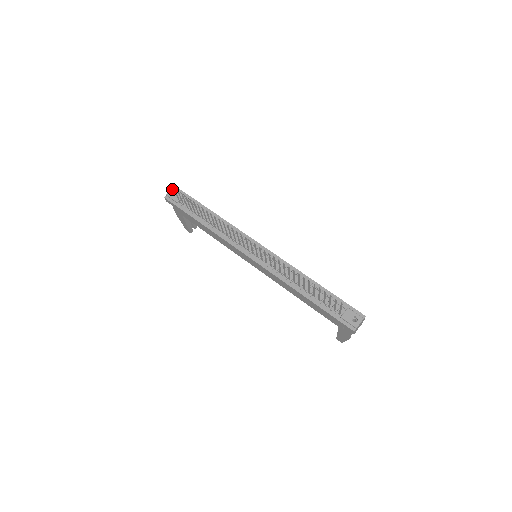
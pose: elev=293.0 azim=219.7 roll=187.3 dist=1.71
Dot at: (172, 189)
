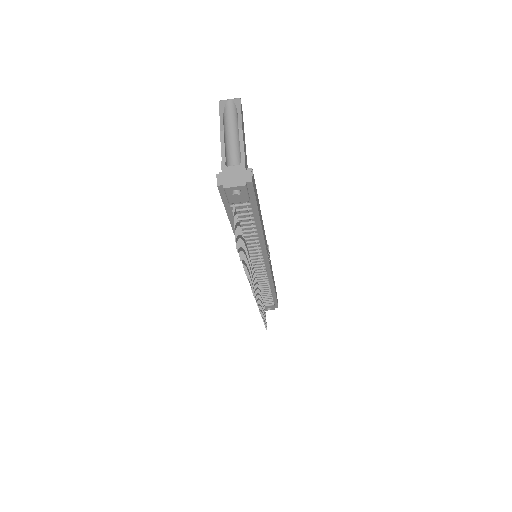
Dot at: (241, 187)
